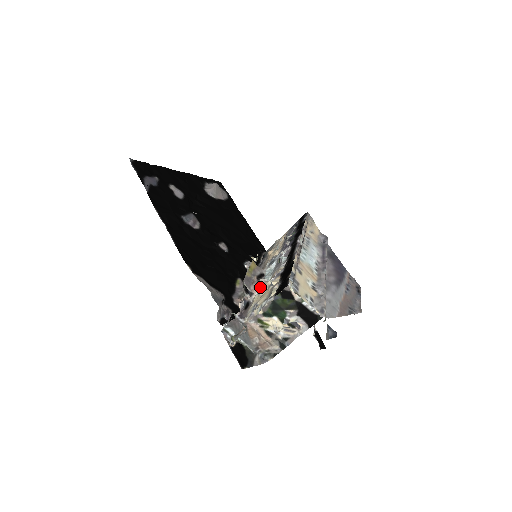
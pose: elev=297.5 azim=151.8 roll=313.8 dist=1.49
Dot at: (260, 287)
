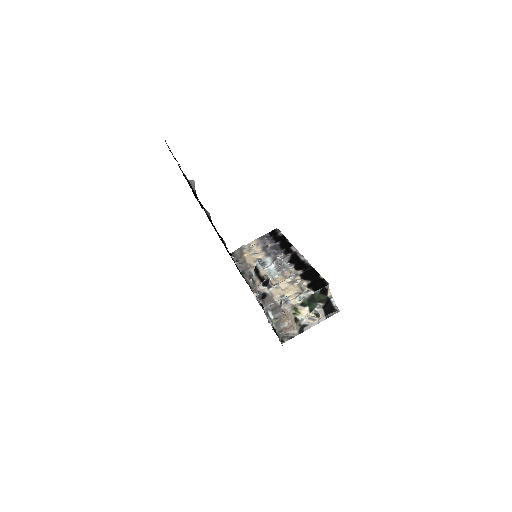
Dot at: (272, 282)
